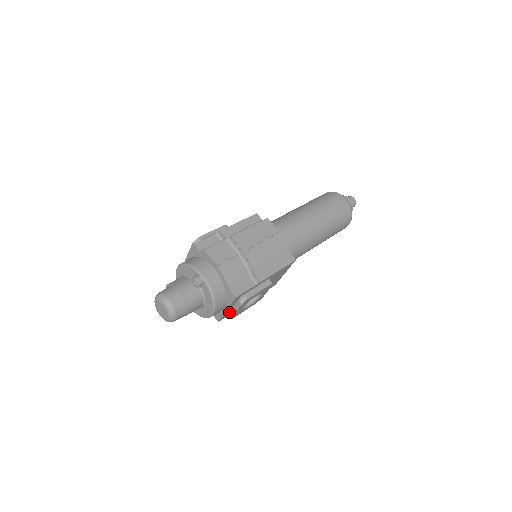
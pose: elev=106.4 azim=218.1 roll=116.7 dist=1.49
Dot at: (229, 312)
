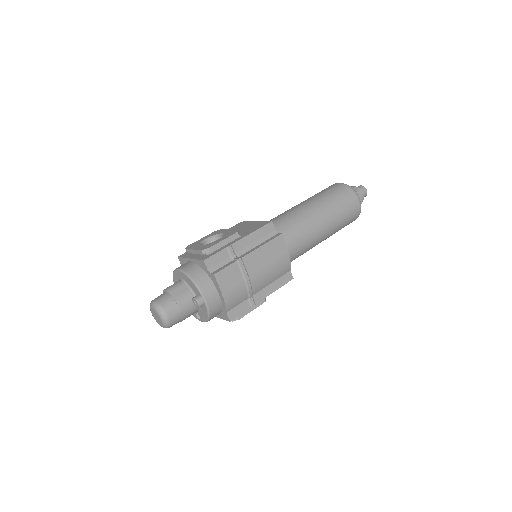
Dot at: occluded
